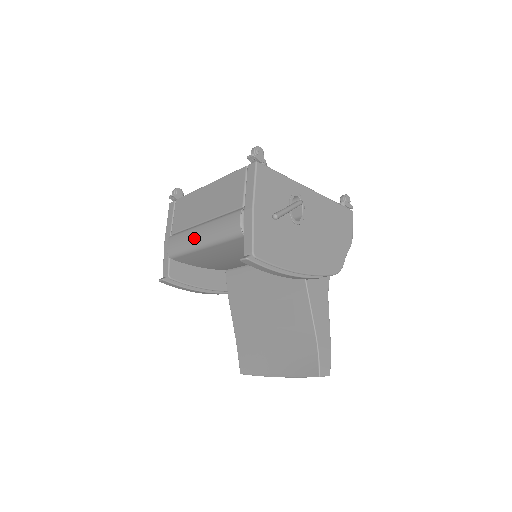
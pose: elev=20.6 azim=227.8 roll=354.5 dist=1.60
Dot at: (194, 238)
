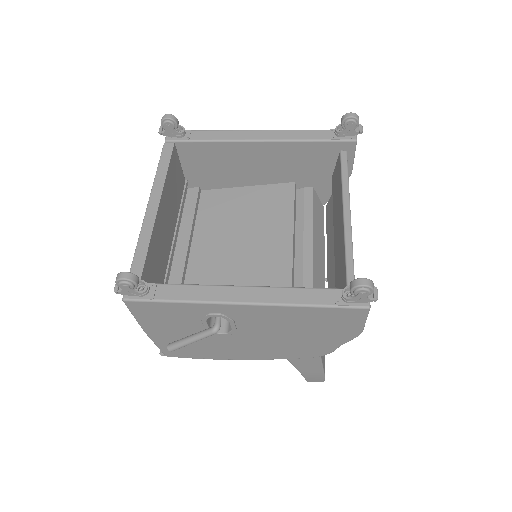
Dot at: occluded
